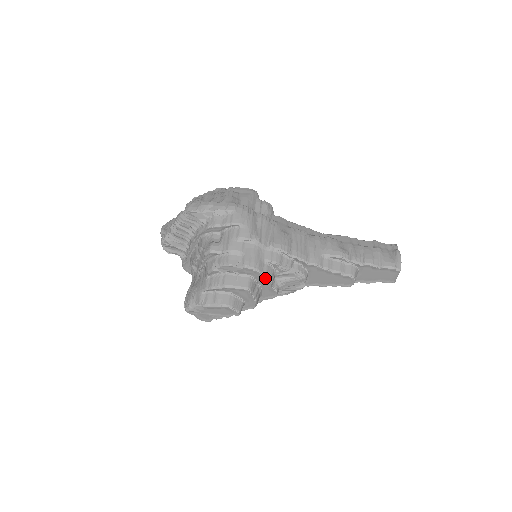
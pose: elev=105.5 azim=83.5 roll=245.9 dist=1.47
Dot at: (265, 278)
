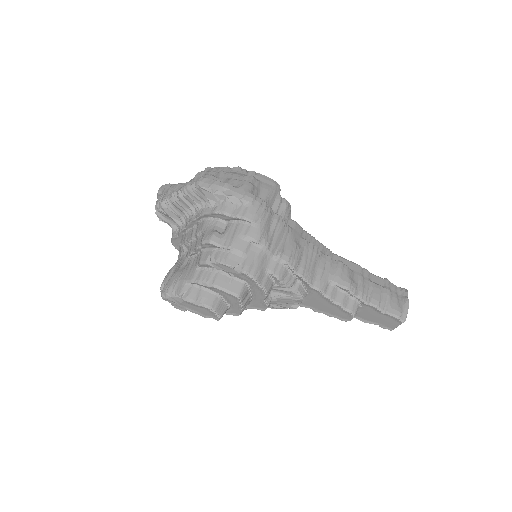
Dot at: (261, 290)
